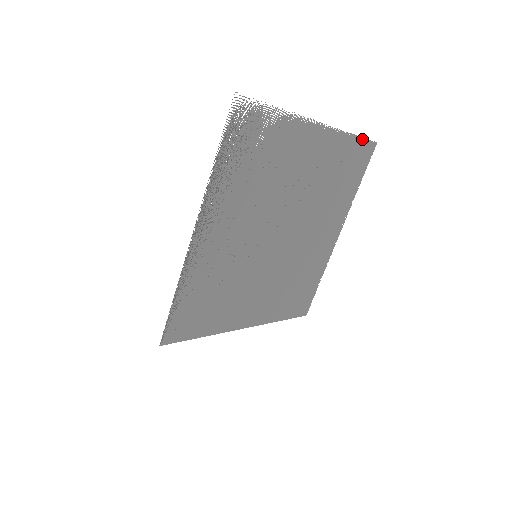
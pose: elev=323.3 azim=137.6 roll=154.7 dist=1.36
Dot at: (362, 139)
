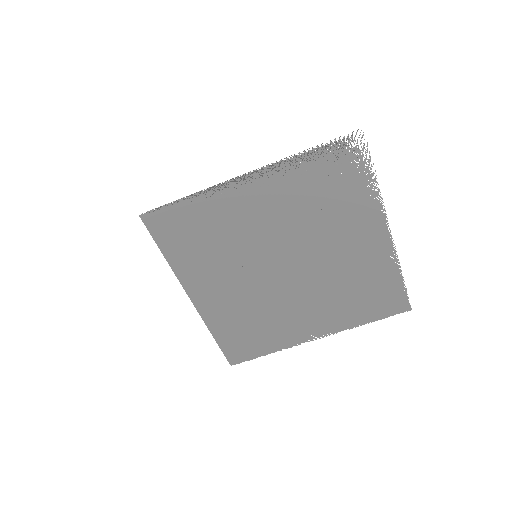
Dot at: (405, 289)
